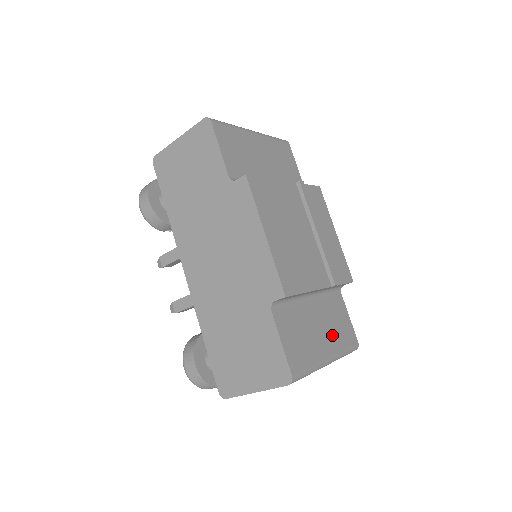
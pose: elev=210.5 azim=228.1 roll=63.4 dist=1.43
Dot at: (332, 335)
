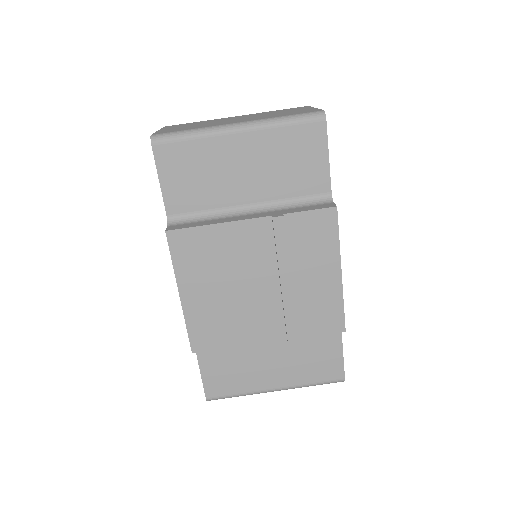
Dot at: (293, 370)
